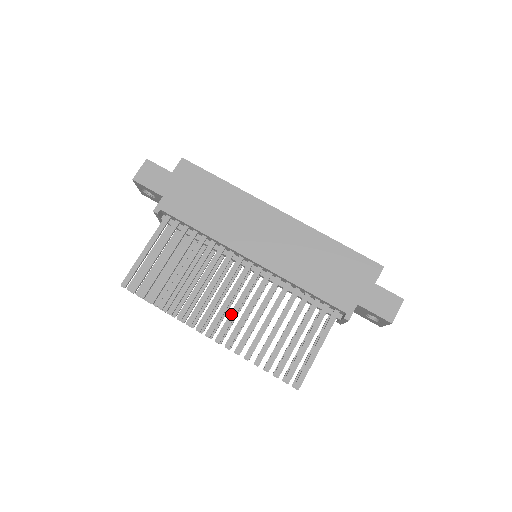
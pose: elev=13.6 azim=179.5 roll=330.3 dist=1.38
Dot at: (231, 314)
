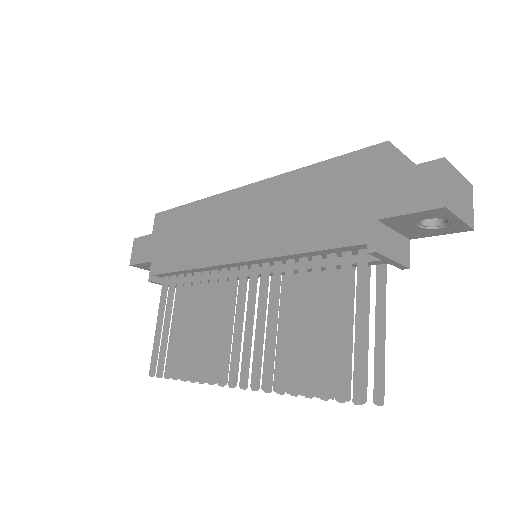
Dot at: (244, 343)
